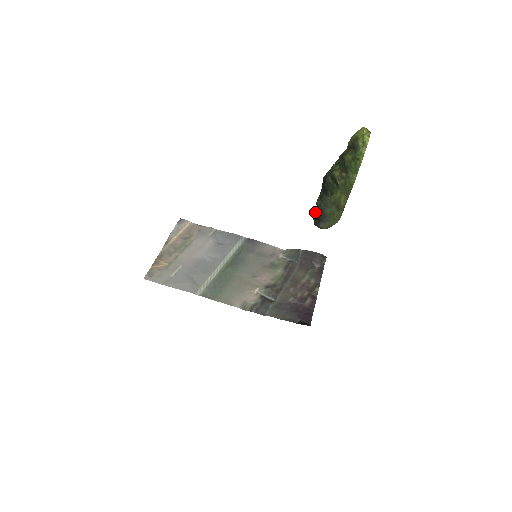
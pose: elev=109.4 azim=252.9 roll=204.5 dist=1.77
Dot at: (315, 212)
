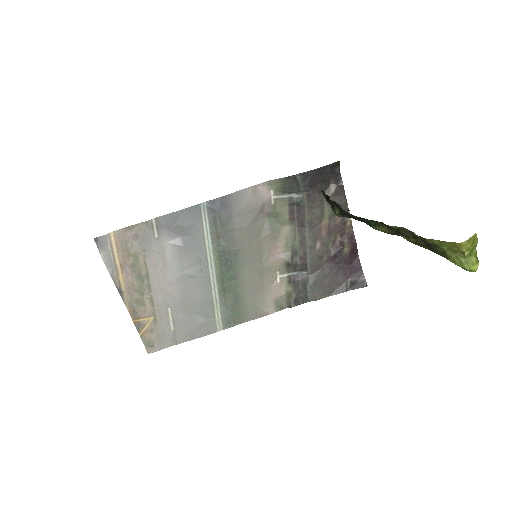
Dot at: occluded
